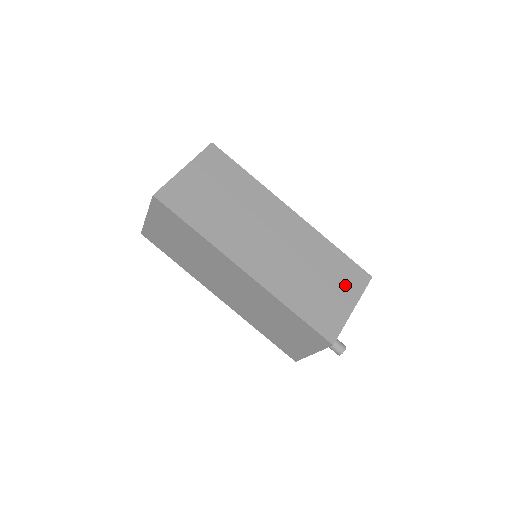
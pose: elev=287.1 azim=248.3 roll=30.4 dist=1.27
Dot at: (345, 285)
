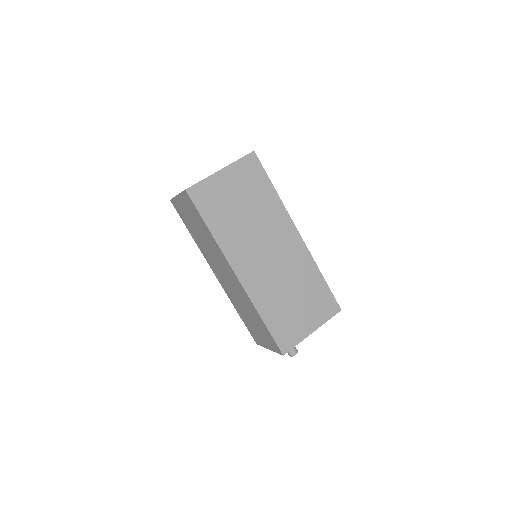
Dot at: (315, 310)
